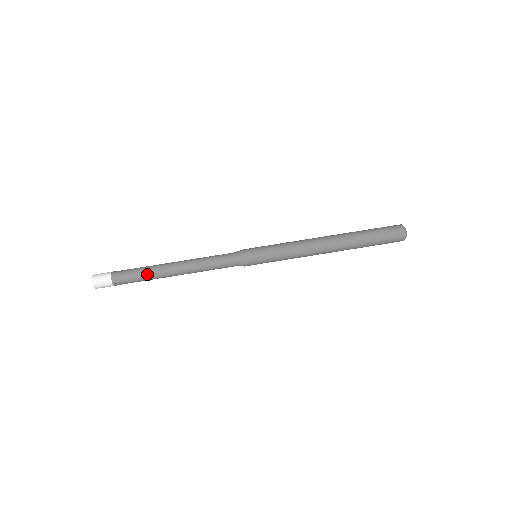
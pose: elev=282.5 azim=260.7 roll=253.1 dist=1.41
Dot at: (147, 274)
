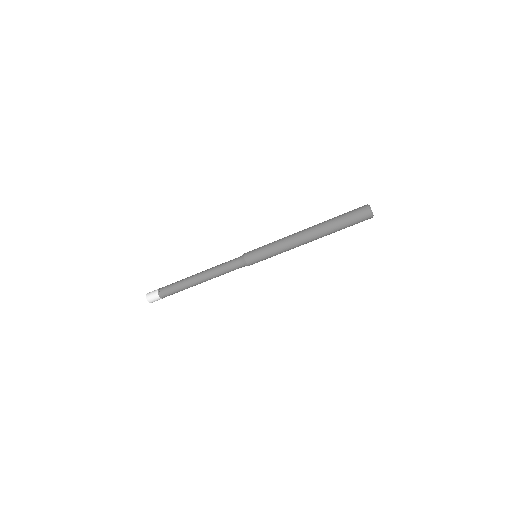
Dot at: (181, 287)
